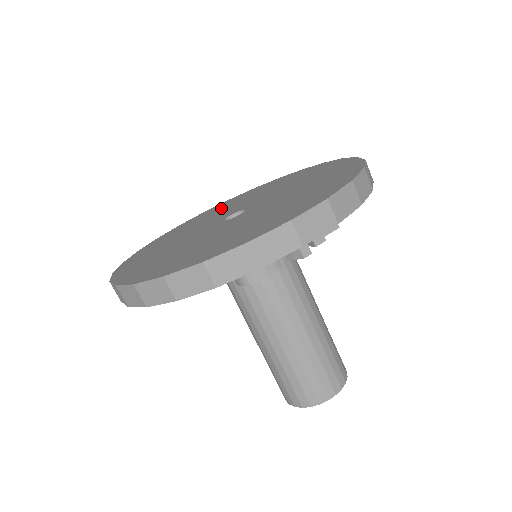
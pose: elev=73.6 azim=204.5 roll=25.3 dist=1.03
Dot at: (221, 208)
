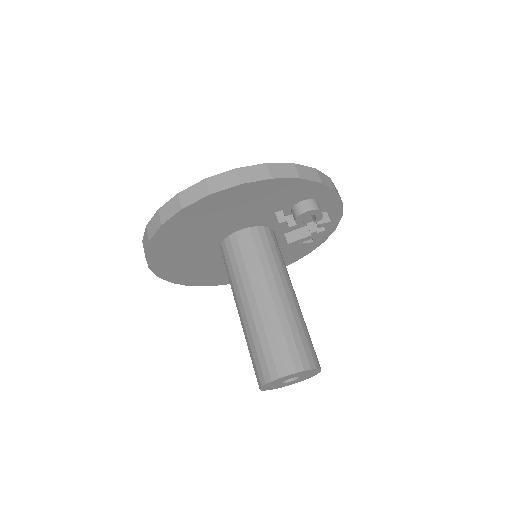
Dot at: occluded
